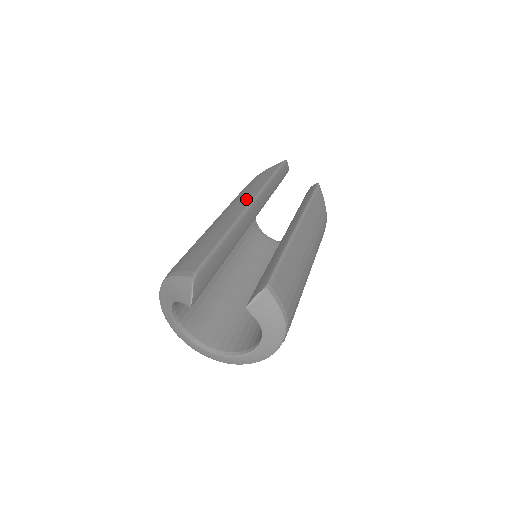
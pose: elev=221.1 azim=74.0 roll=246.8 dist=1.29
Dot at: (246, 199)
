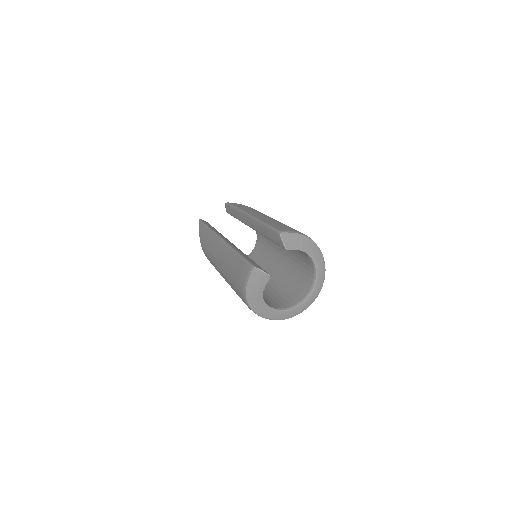
Dot at: (216, 243)
